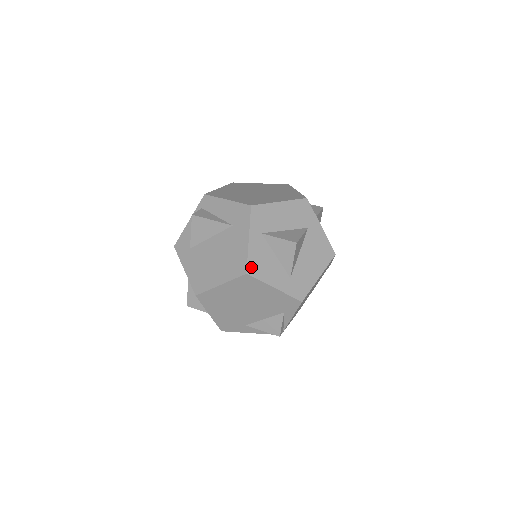
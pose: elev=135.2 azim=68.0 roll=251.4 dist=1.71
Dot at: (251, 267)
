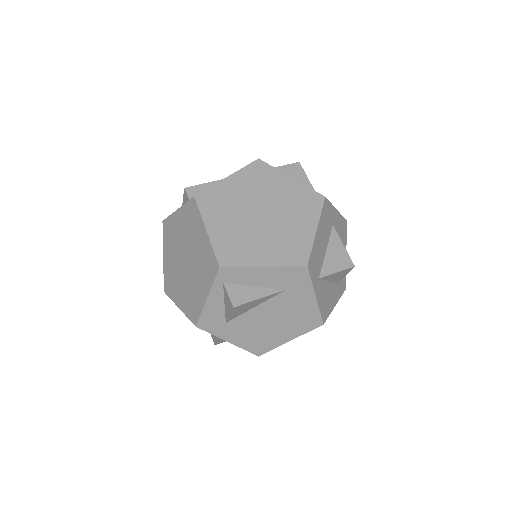
Dot at: (323, 315)
